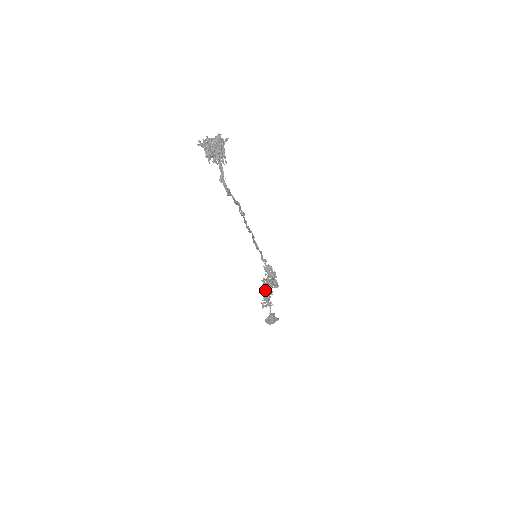
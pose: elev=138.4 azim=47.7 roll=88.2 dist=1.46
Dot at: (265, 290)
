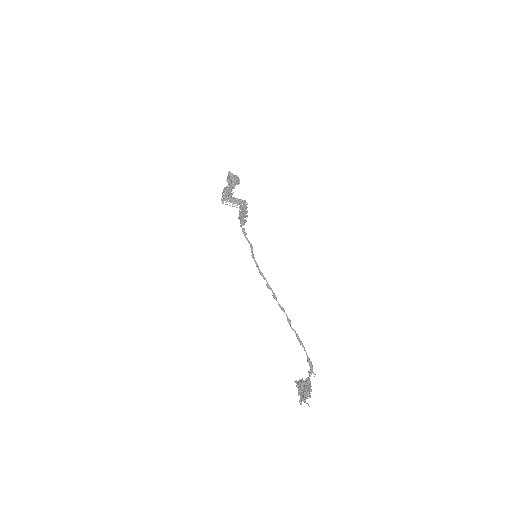
Dot at: occluded
